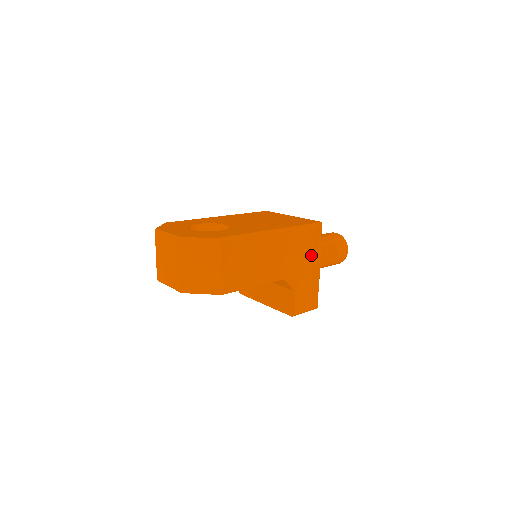
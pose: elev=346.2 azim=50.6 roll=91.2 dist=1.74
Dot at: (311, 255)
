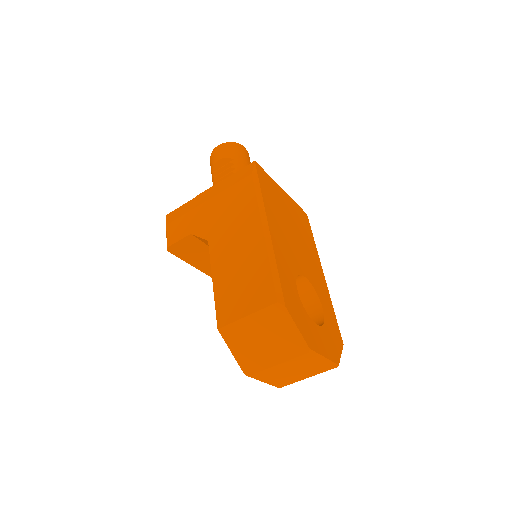
Dot at: occluded
